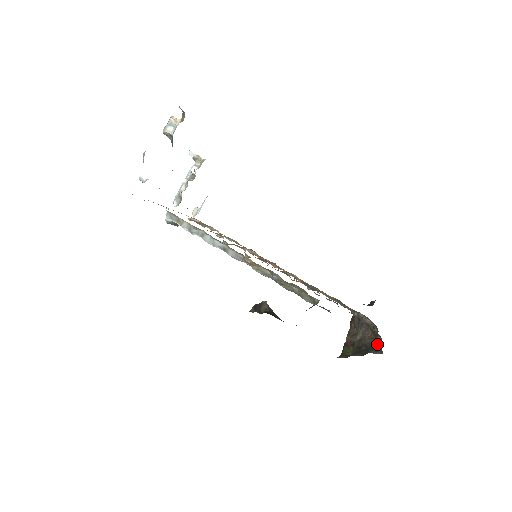
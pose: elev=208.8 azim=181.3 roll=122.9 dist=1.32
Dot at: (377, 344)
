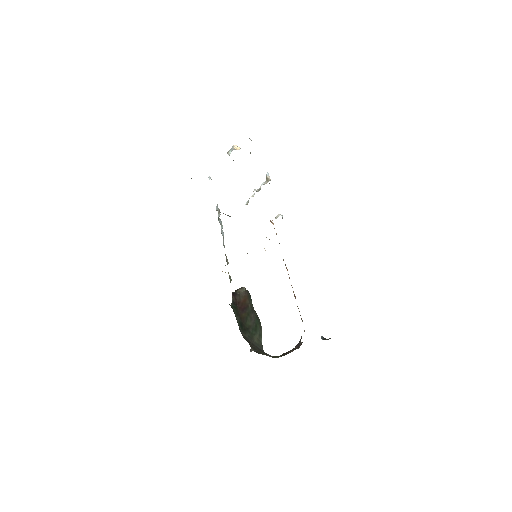
Dot at: occluded
